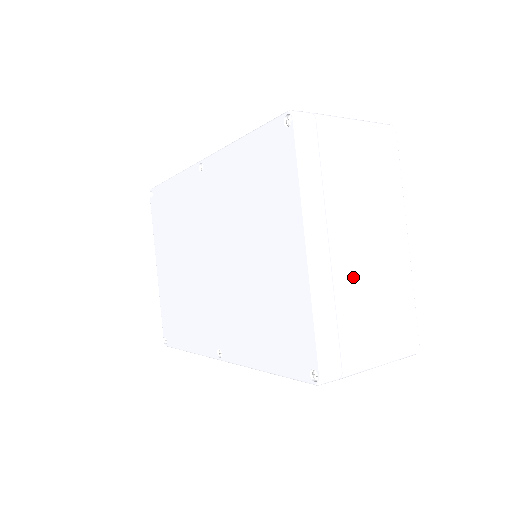
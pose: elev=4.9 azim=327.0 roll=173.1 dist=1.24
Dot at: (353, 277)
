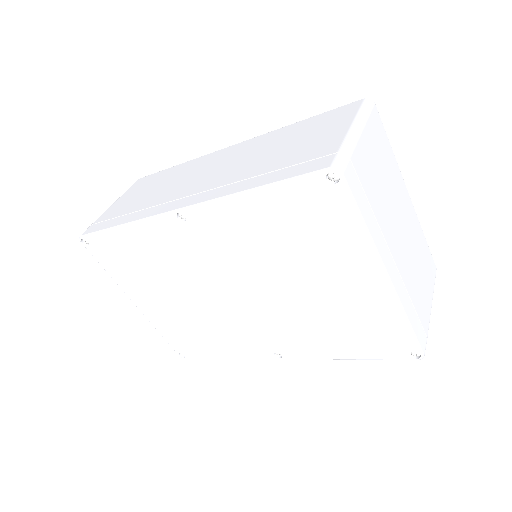
Dot at: (407, 265)
